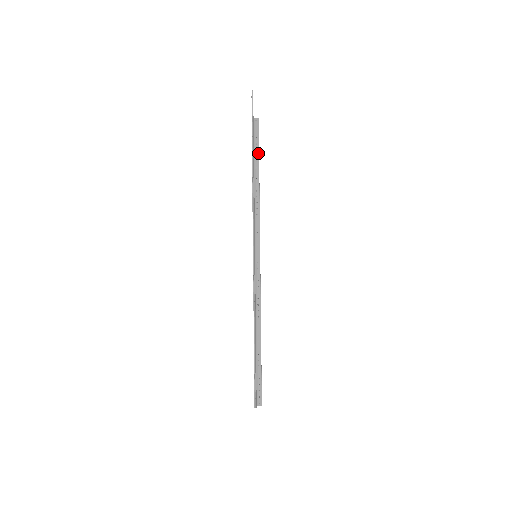
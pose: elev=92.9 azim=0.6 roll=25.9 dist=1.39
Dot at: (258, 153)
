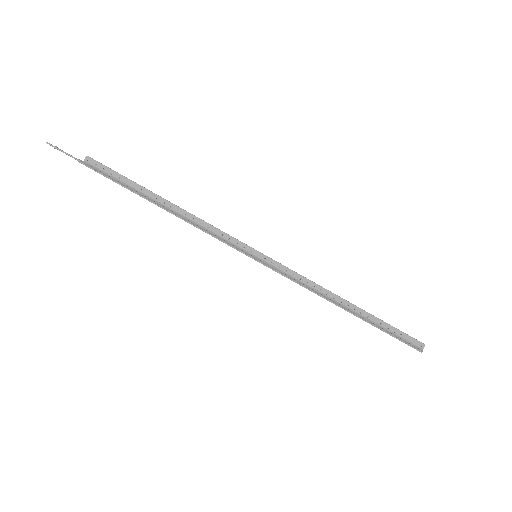
Dot at: (132, 182)
